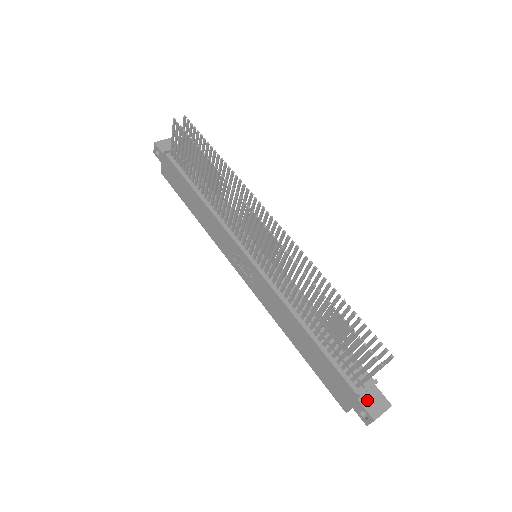
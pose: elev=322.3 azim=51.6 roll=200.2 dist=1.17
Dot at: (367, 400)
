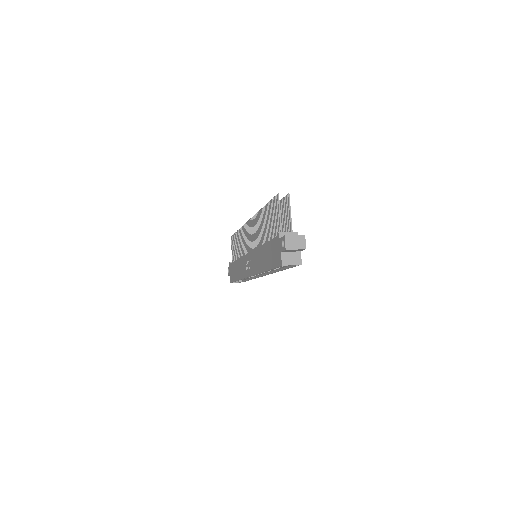
Dot at: occluded
